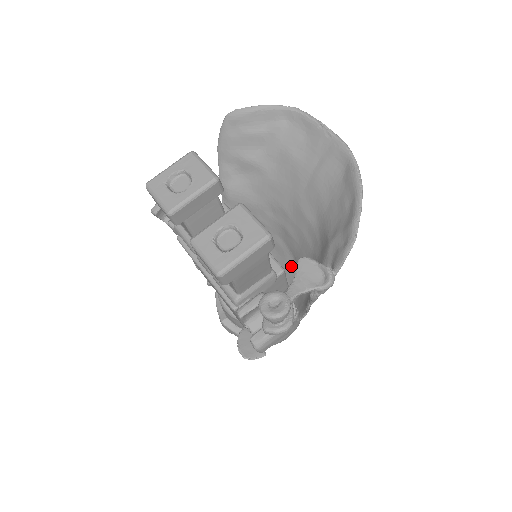
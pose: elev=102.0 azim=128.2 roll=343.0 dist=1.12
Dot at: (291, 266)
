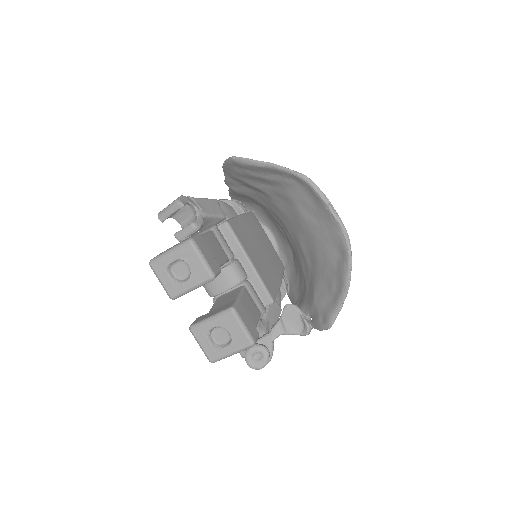
Dot at: (290, 250)
